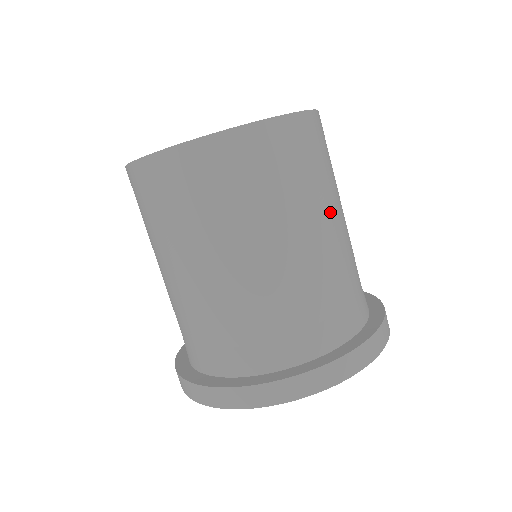
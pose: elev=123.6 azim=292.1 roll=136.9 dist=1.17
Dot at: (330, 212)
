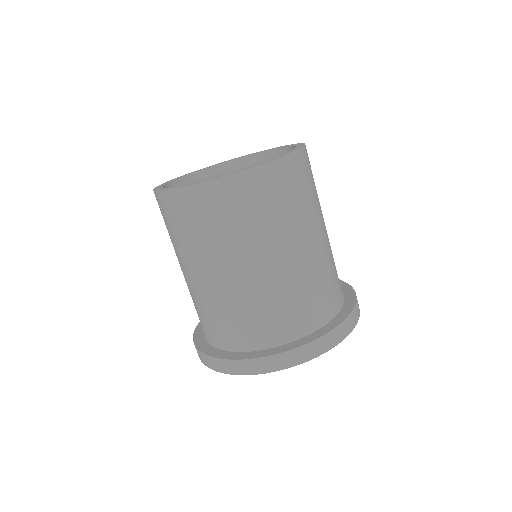
Dot at: (299, 236)
